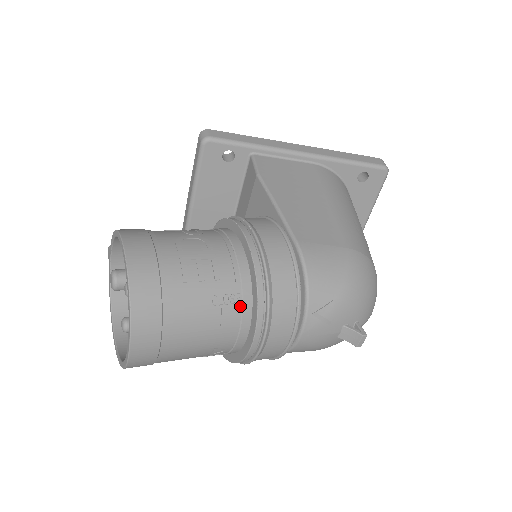
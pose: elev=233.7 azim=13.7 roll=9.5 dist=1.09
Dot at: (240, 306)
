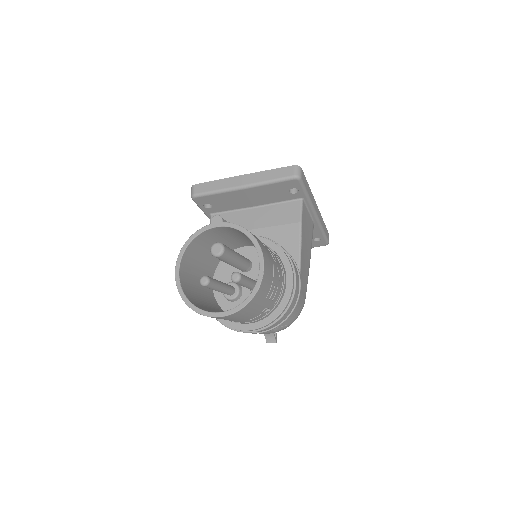
Dot at: (265, 315)
